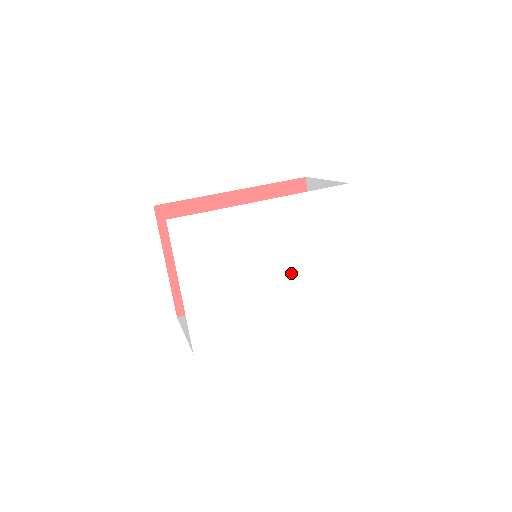
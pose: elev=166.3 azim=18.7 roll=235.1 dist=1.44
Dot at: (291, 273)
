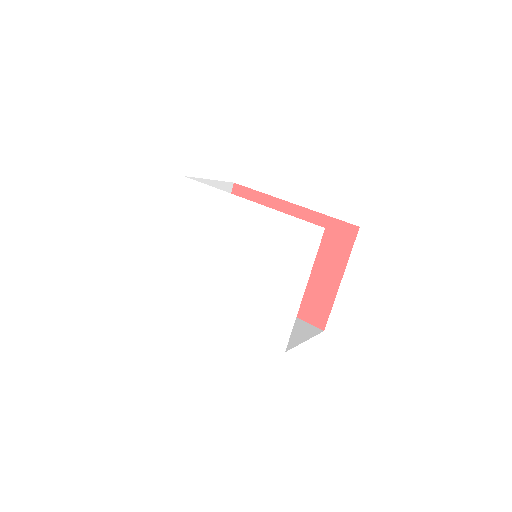
Dot at: (242, 274)
